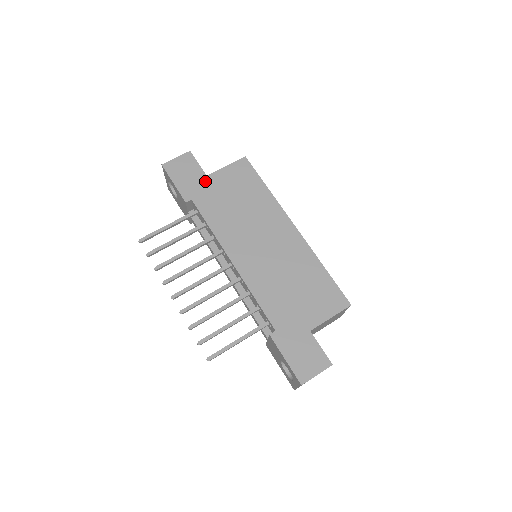
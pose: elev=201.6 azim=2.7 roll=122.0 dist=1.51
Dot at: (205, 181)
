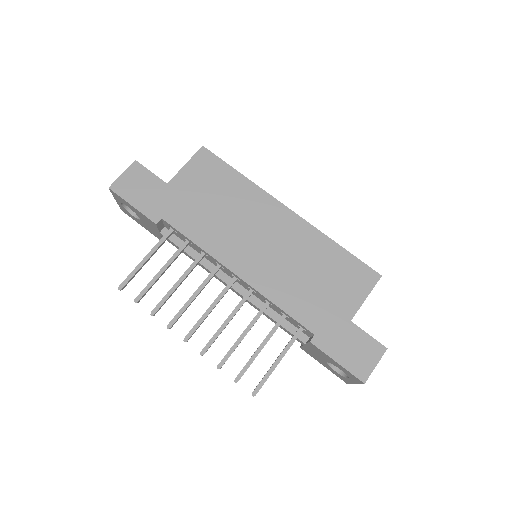
Dot at: (168, 191)
